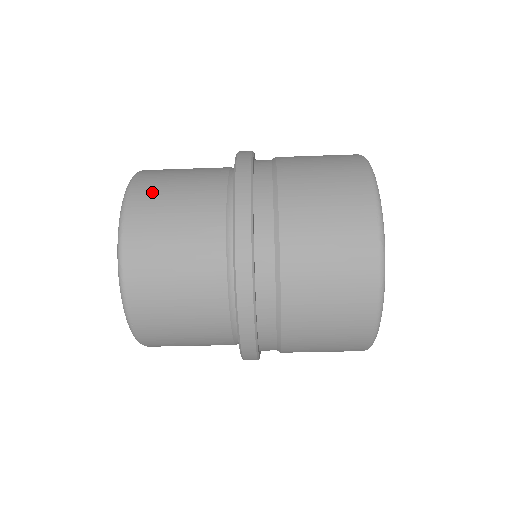
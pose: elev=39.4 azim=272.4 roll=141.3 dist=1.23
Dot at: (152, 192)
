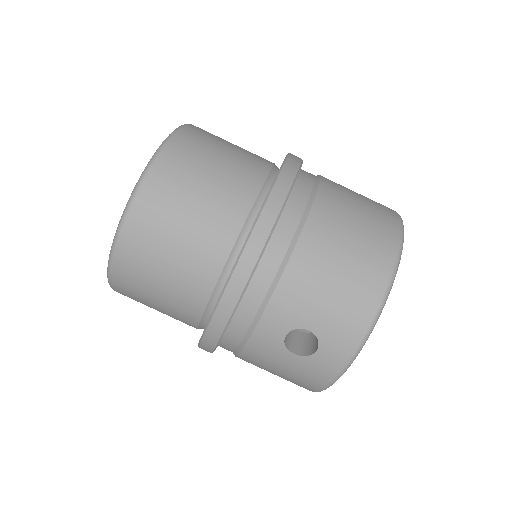
Dot at: occluded
